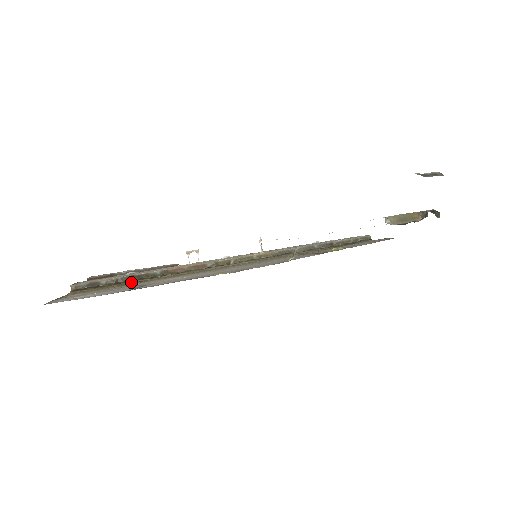
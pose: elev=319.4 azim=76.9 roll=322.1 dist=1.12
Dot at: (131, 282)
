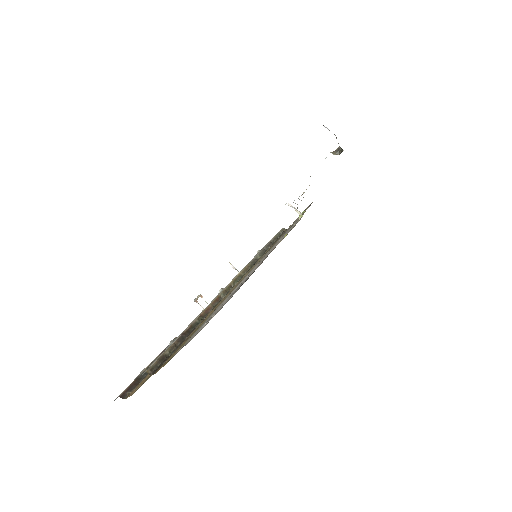
Dot at: (192, 333)
